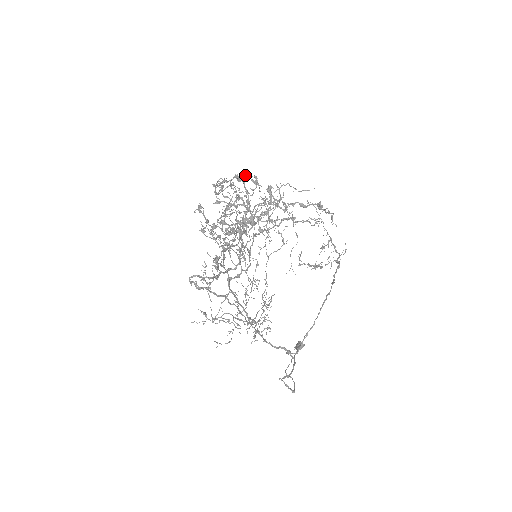
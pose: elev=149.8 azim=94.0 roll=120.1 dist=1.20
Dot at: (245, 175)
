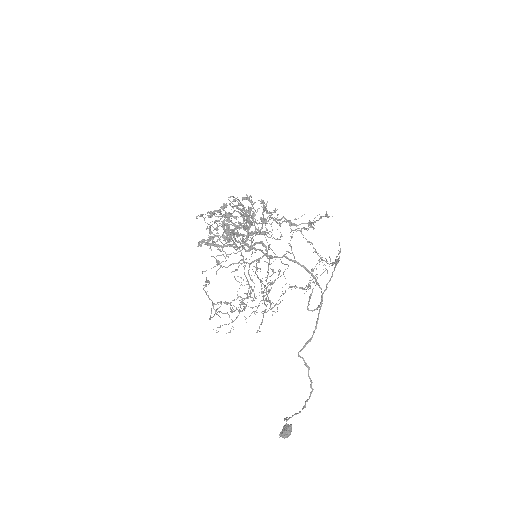
Dot at: occluded
